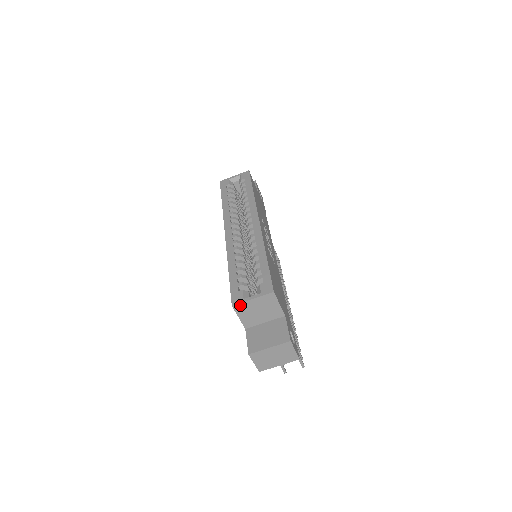
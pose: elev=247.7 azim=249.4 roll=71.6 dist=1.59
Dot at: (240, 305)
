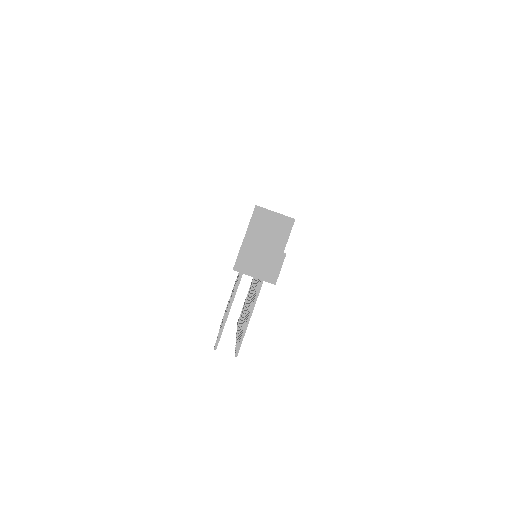
Dot at: (262, 210)
